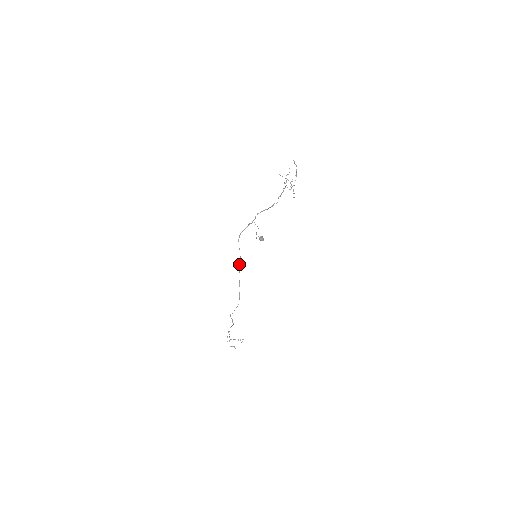
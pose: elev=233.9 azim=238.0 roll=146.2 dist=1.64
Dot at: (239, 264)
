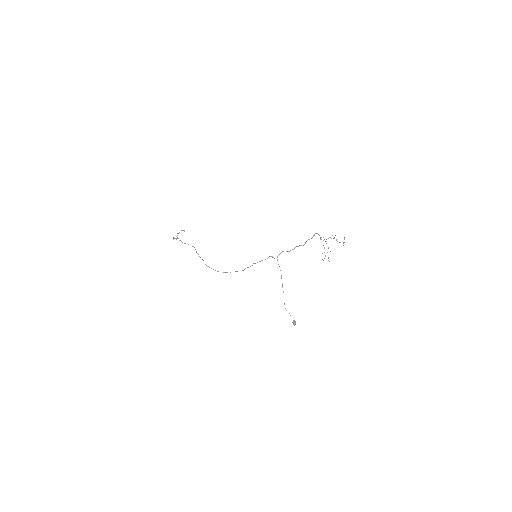
Dot at: occluded
